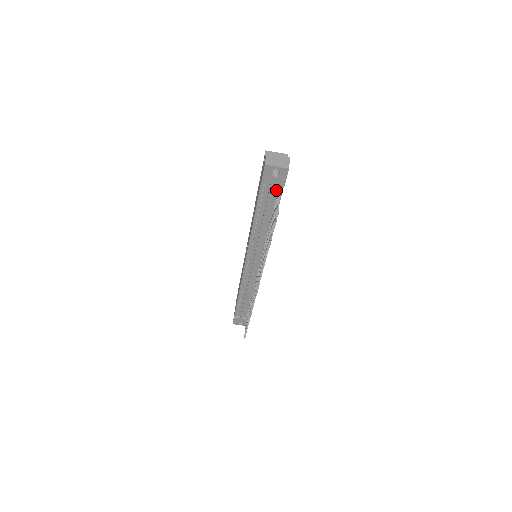
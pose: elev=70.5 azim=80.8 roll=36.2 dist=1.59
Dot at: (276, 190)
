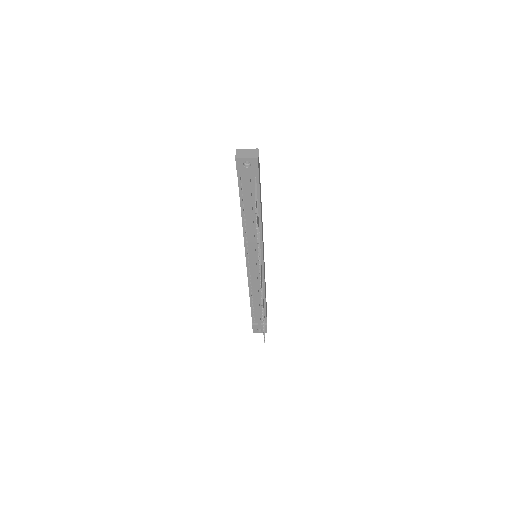
Dot at: (253, 182)
